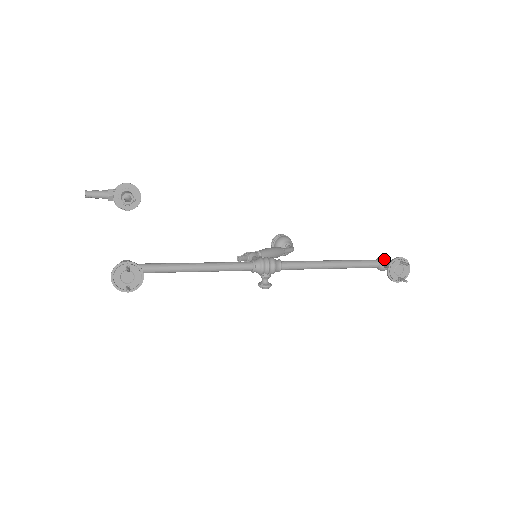
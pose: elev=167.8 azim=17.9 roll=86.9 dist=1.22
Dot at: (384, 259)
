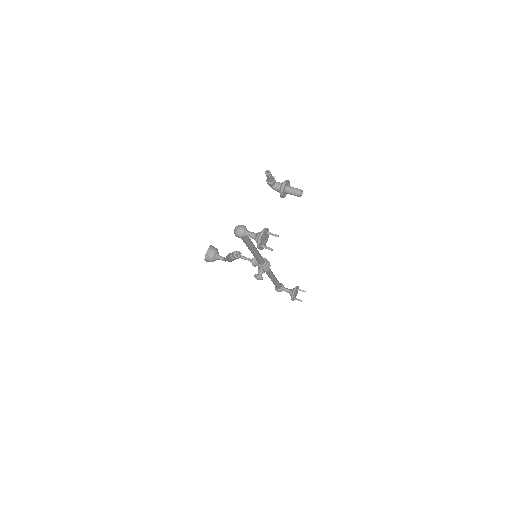
Dot at: (283, 285)
